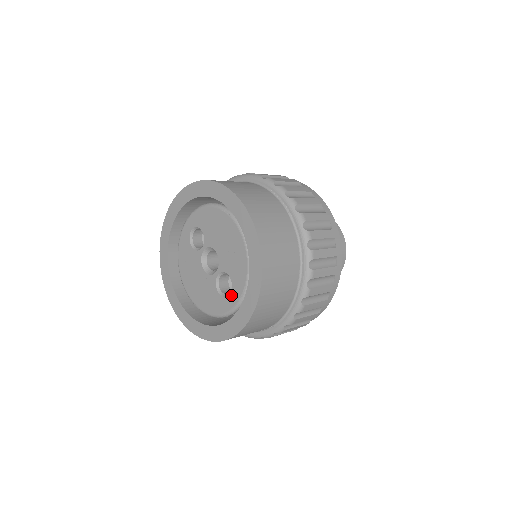
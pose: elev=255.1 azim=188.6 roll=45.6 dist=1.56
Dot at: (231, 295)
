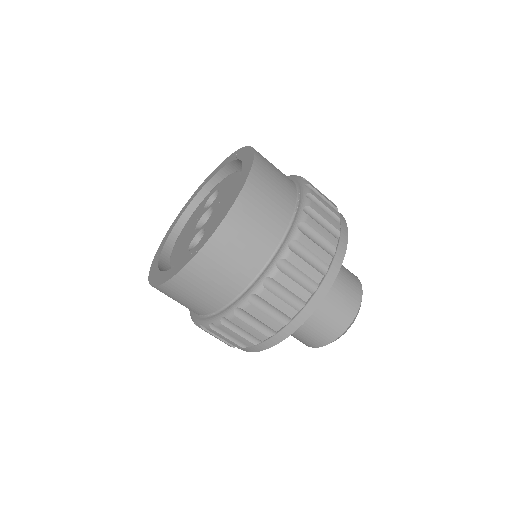
Dot at: occluded
